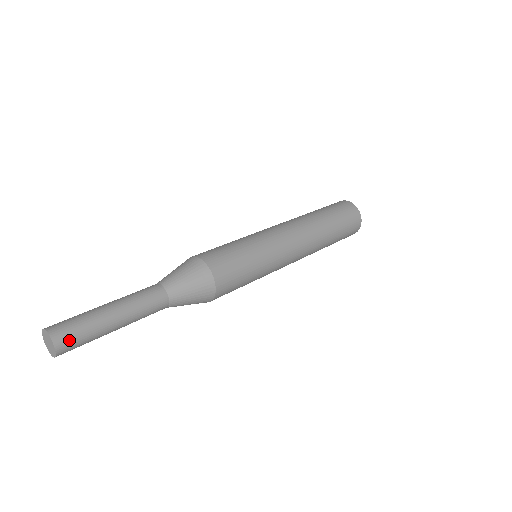
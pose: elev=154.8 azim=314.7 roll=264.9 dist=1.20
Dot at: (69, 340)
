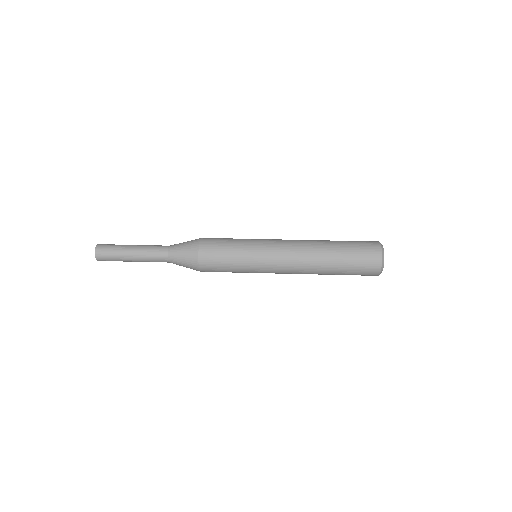
Dot at: (103, 254)
